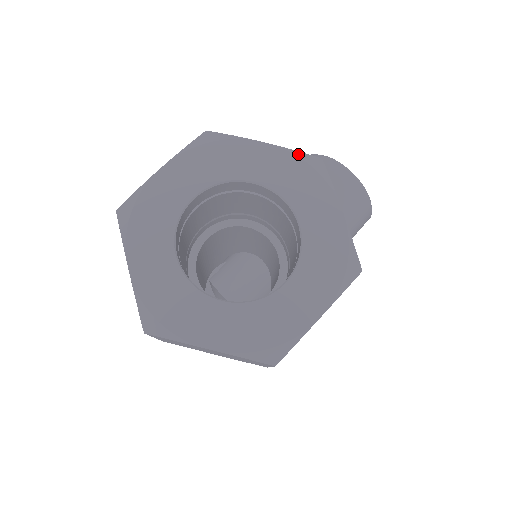
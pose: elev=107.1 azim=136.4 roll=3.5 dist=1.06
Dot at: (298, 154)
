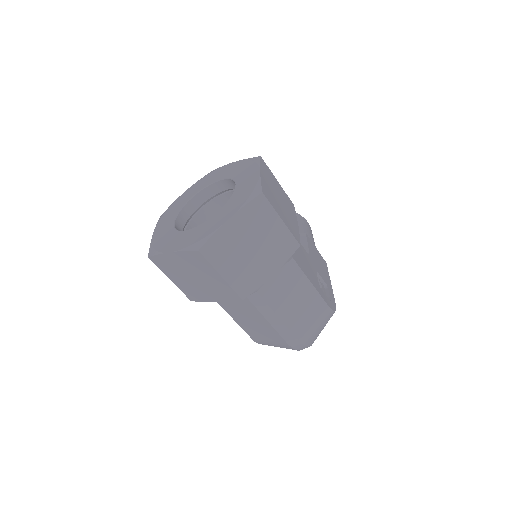
Dot at: (200, 179)
